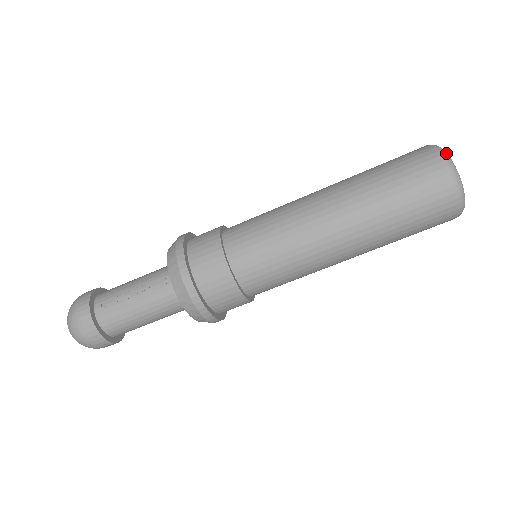
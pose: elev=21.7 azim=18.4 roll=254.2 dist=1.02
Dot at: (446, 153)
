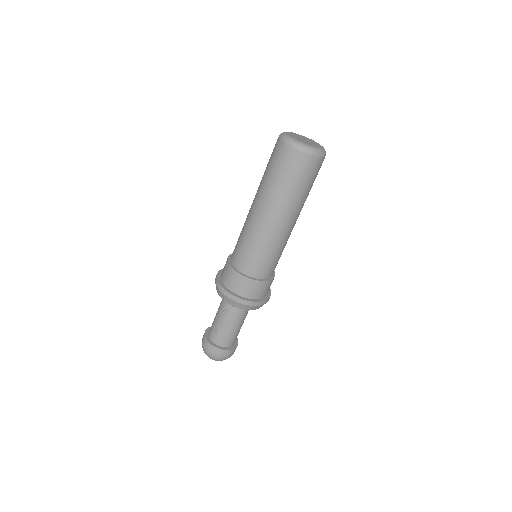
Dot at: (288, 138)
